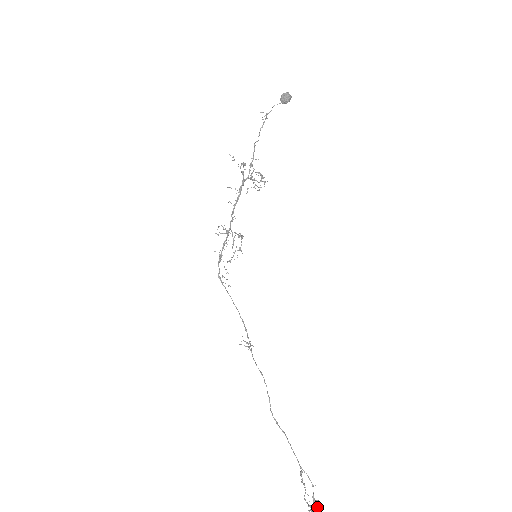
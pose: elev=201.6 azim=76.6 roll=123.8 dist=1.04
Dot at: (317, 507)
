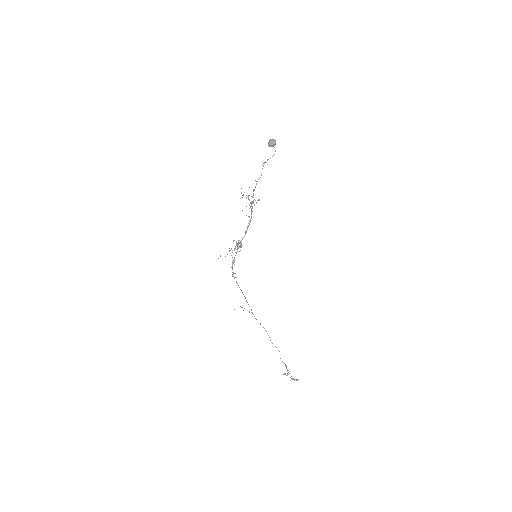
Dot at: occluded
